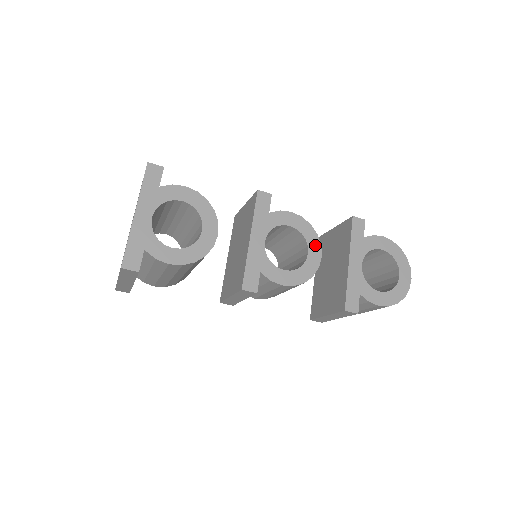
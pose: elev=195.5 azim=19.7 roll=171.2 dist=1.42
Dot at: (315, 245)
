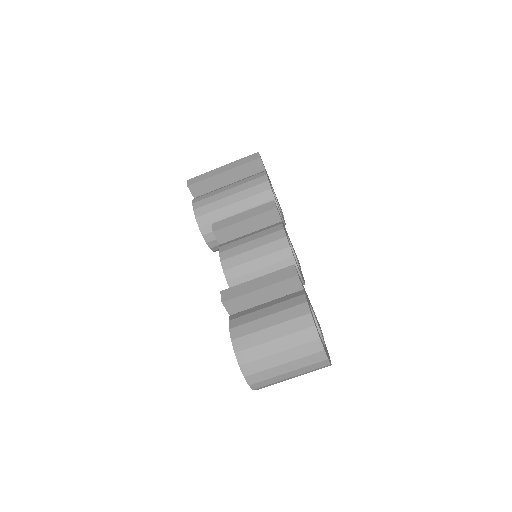
Dot at: (302, 277)
